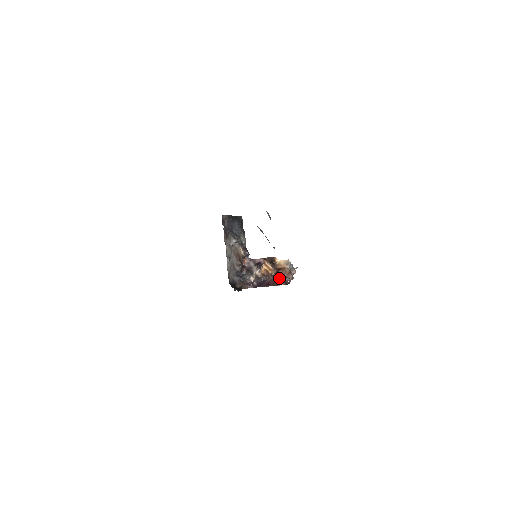
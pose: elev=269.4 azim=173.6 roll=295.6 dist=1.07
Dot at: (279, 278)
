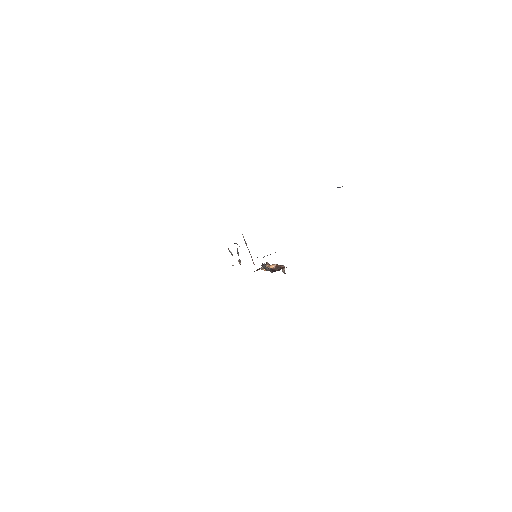
Dot at: (280, 267)
